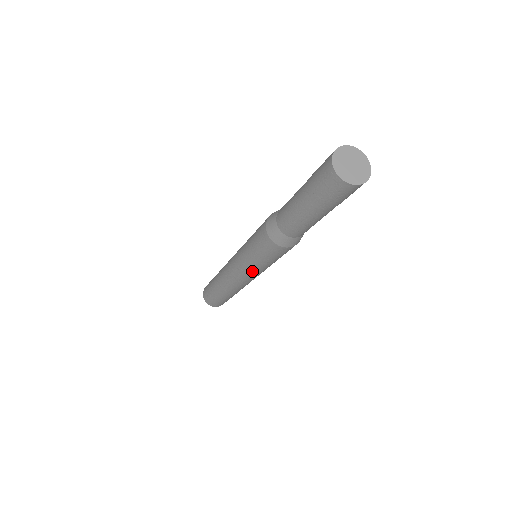
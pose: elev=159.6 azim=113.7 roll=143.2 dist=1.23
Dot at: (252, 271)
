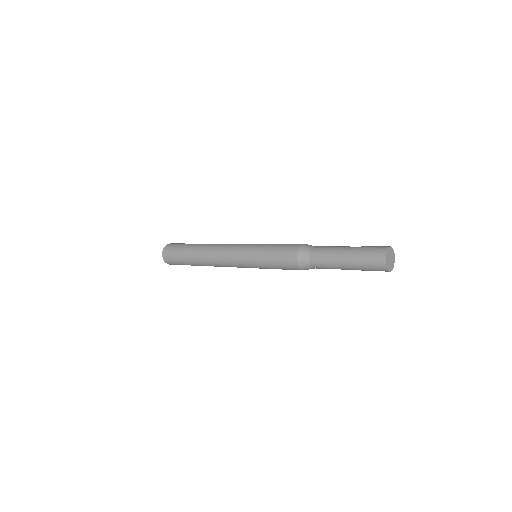
Dot at: occluded
